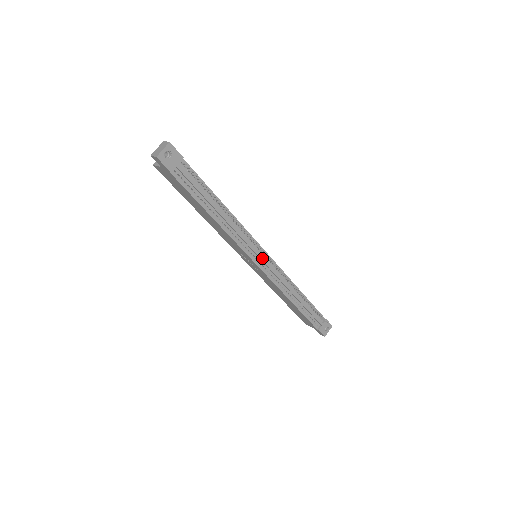
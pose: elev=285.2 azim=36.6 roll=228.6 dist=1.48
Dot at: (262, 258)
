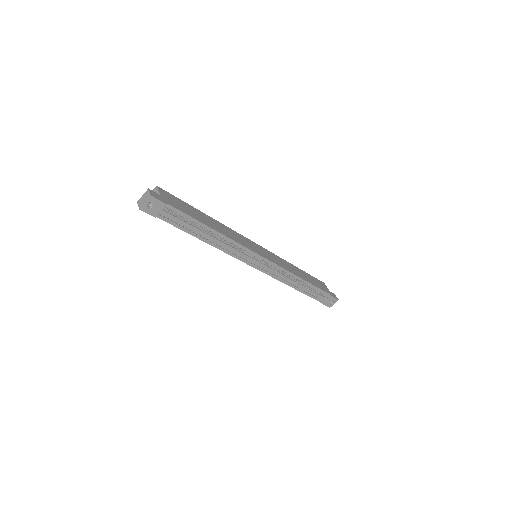
Dot at: (258, 263)
